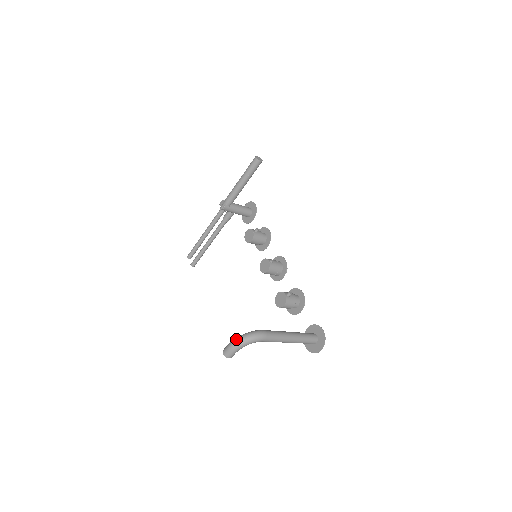
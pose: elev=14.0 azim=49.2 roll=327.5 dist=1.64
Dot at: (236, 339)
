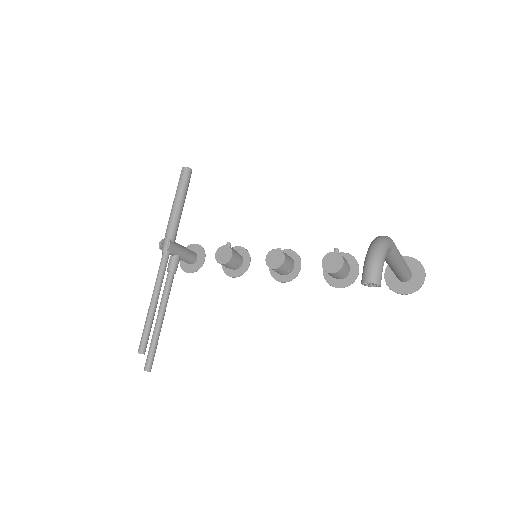
Dot at: (370, 249)
